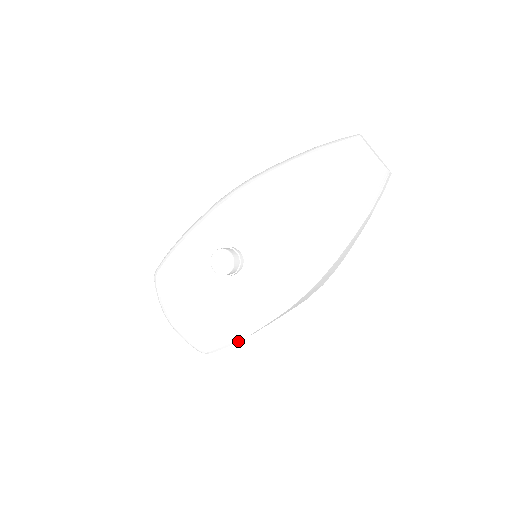
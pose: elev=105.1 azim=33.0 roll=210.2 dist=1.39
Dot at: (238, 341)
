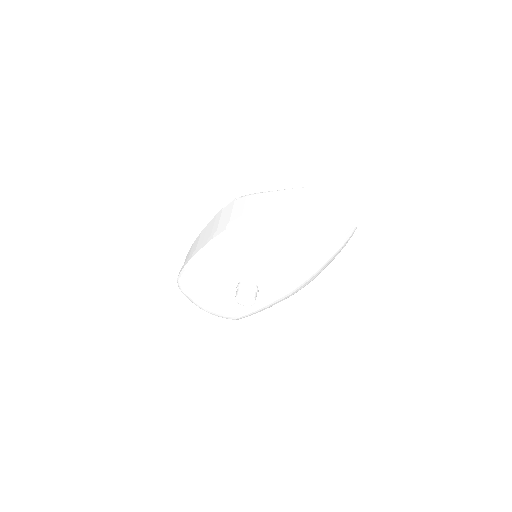
Dot at: occluded
